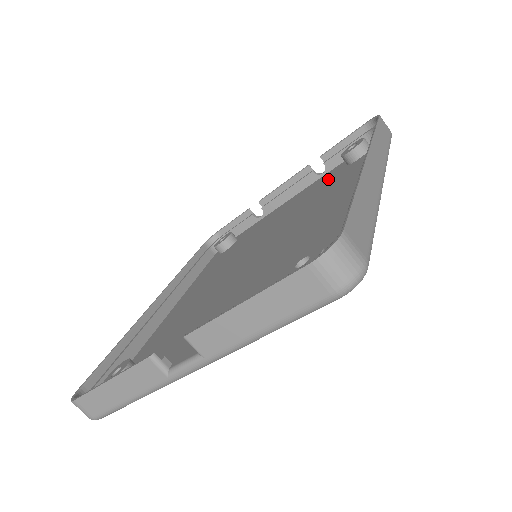
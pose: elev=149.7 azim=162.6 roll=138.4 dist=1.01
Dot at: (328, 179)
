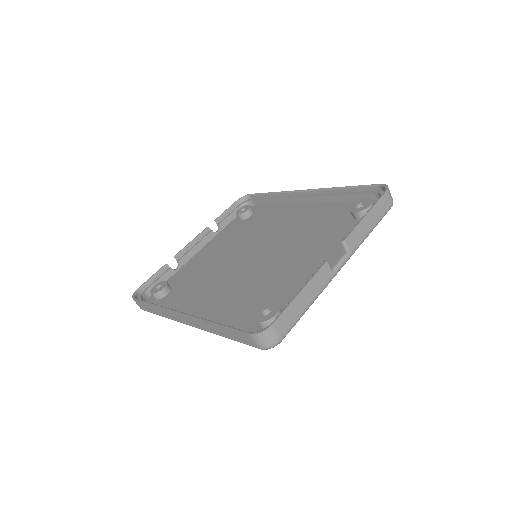
Dot at: (237, 228)
